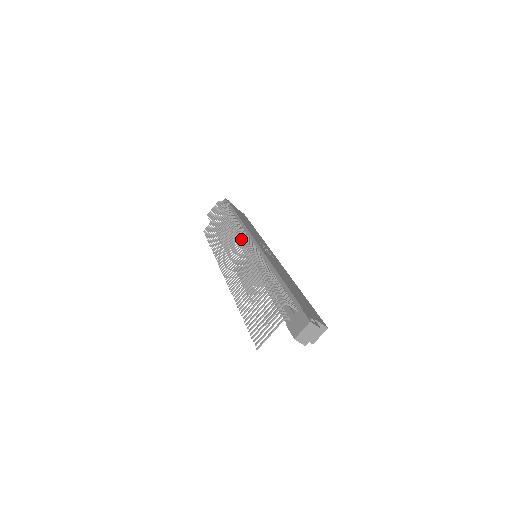
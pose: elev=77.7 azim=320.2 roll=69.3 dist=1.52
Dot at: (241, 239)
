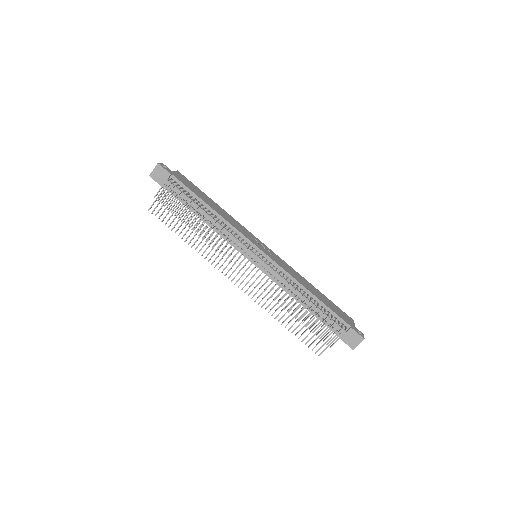
Dot at: occluded
